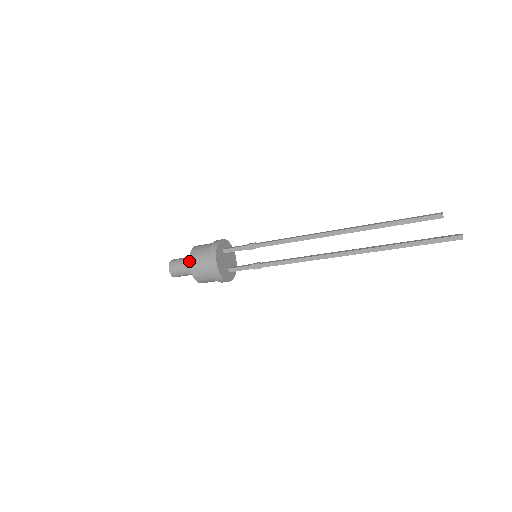
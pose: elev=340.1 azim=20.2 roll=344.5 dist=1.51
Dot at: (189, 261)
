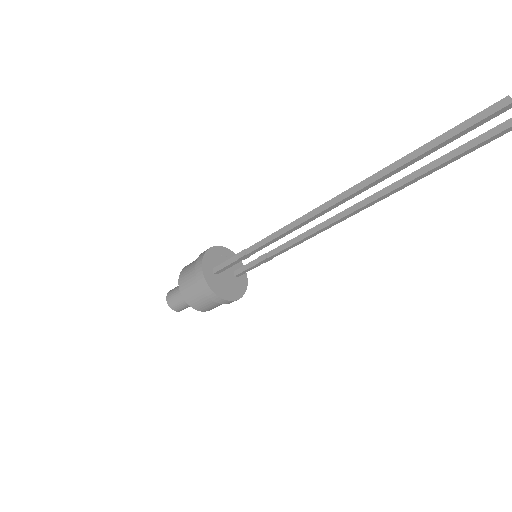
Dot at: occluded
